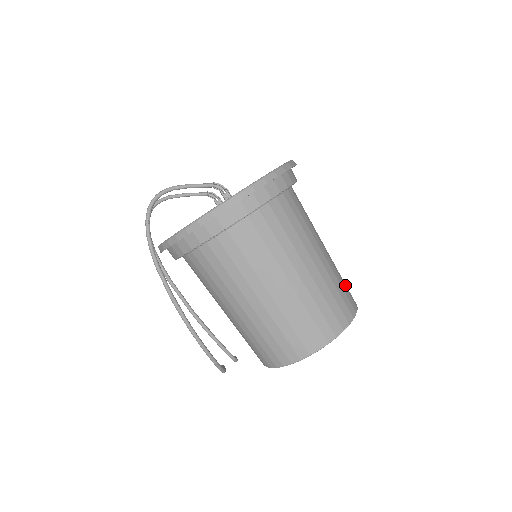
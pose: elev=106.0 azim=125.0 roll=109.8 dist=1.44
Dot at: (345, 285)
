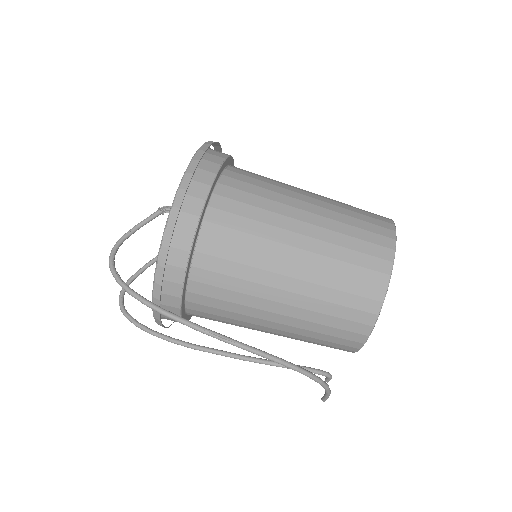
Dot at: occluded
